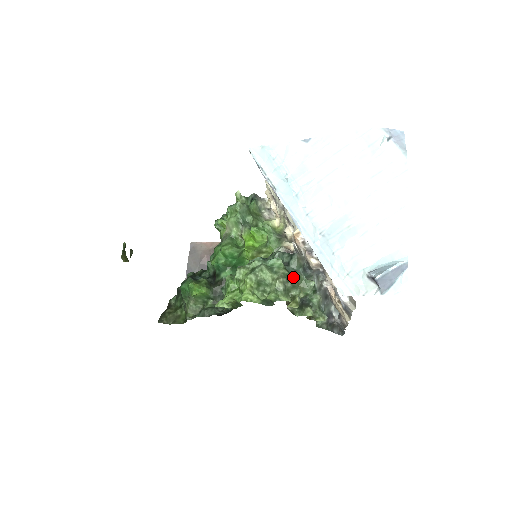
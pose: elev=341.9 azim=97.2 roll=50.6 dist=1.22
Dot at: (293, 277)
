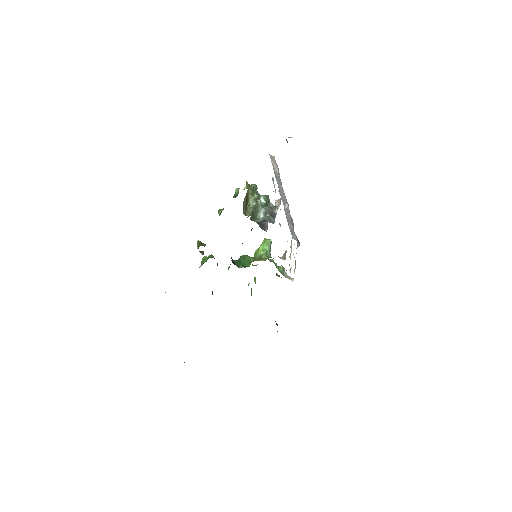
Dot at: occluded
